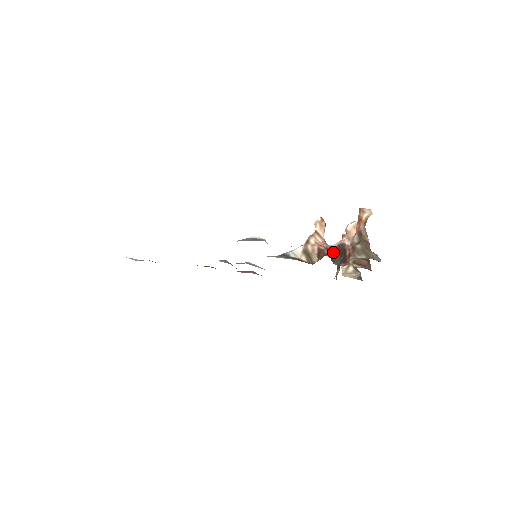
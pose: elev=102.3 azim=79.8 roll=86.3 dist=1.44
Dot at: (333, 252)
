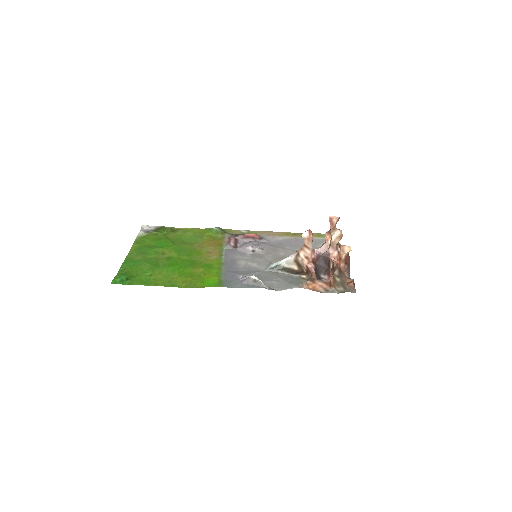
Dot at: (319, 263)
